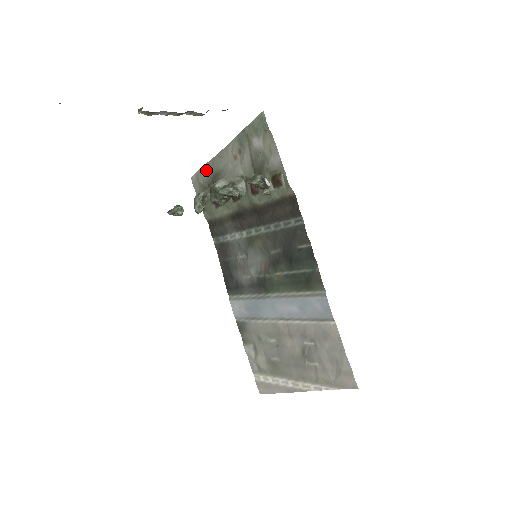
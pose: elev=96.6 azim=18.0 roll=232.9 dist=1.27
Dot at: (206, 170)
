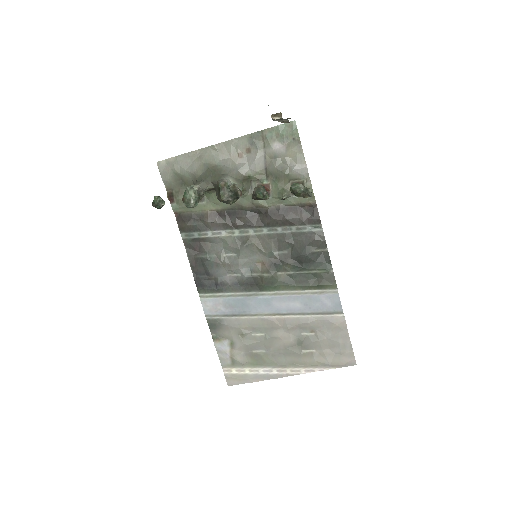
Dot at: (189, 159)
